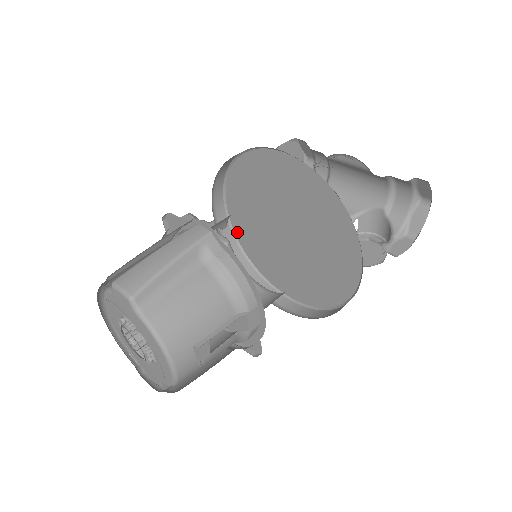
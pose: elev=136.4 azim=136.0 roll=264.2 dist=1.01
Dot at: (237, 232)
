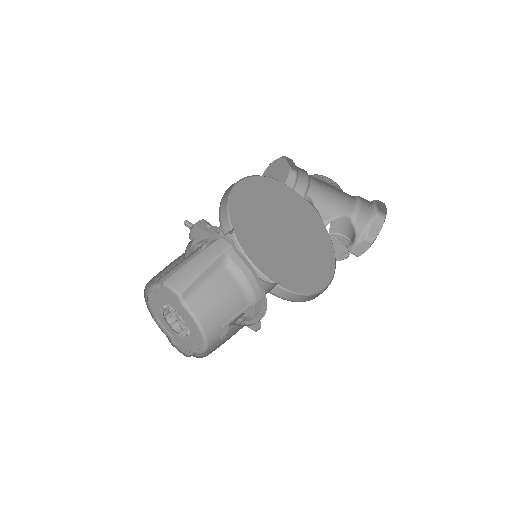
Dot at: (236, 231)
